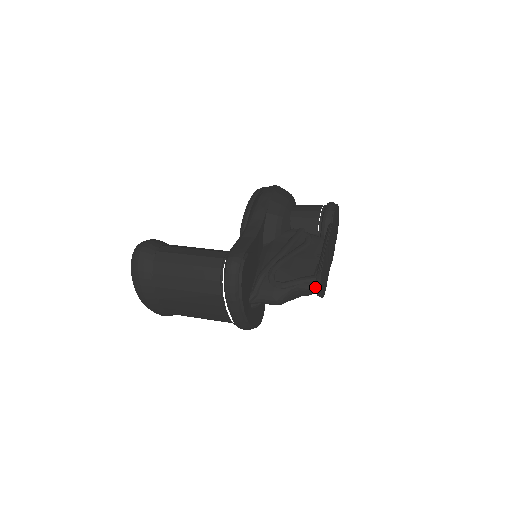
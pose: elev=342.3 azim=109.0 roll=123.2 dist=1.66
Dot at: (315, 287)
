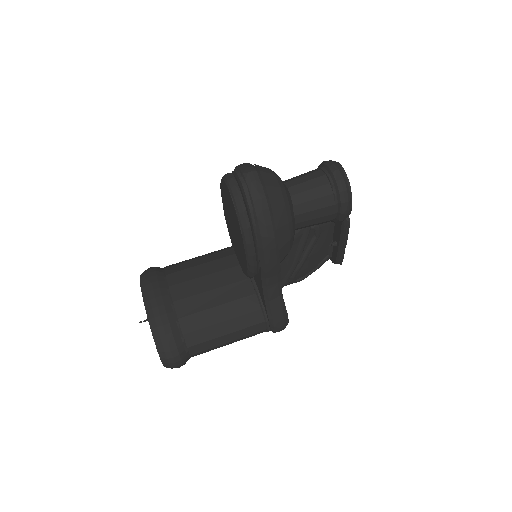
Dot at: occluded
